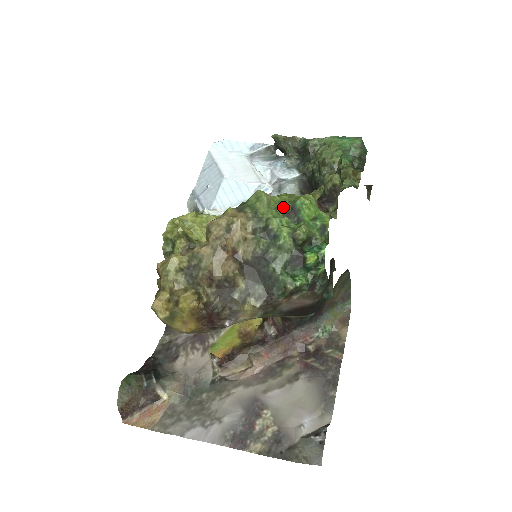
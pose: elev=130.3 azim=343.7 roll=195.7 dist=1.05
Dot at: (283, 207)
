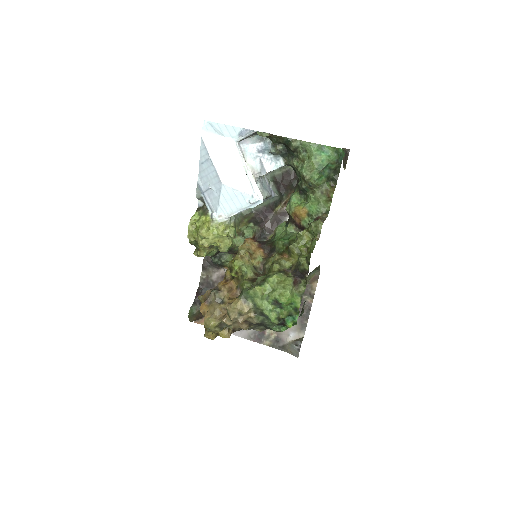
Dot at: (271, 299)
